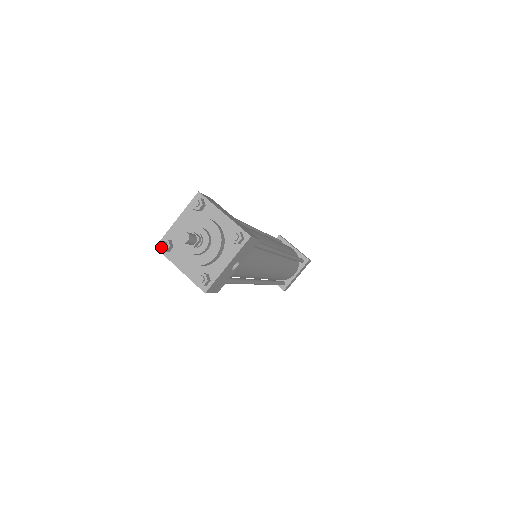
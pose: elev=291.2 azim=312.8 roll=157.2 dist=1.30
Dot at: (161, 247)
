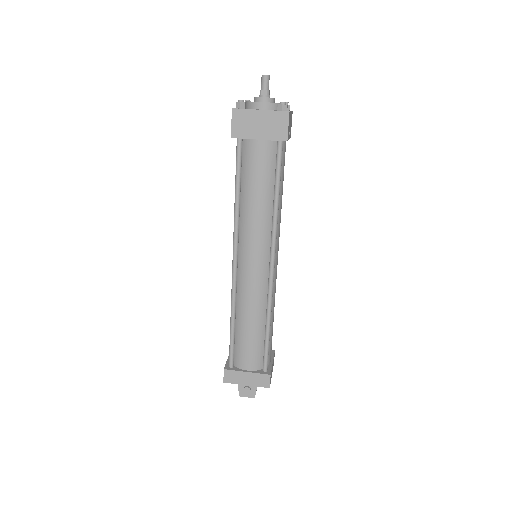
Dot at: (241, 100)
